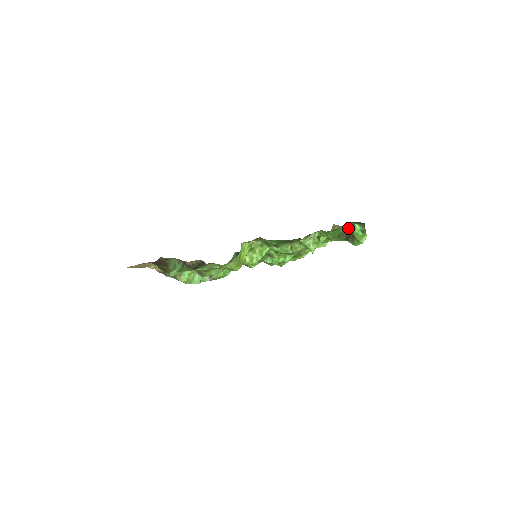
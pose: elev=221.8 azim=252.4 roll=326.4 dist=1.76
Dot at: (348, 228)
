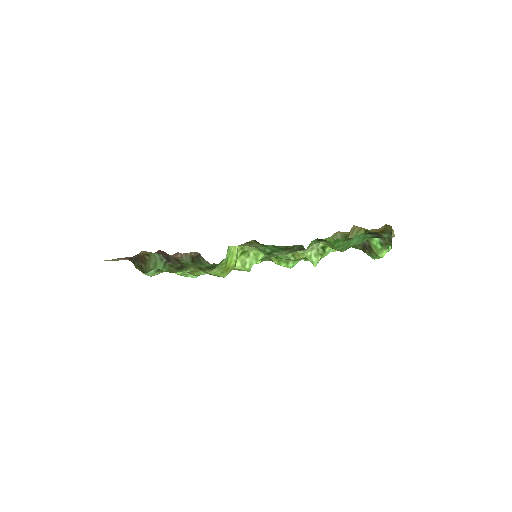
Dot at: (360, 242)
